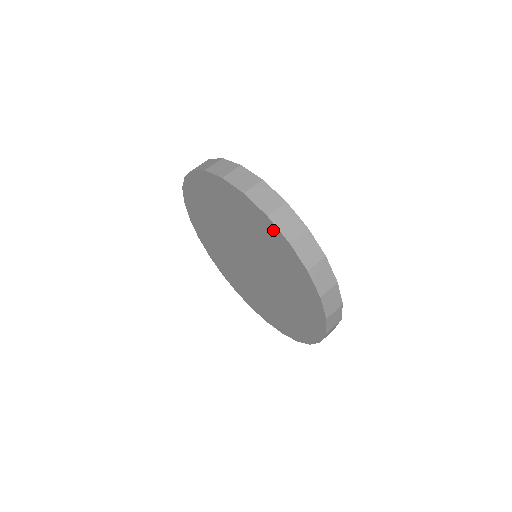
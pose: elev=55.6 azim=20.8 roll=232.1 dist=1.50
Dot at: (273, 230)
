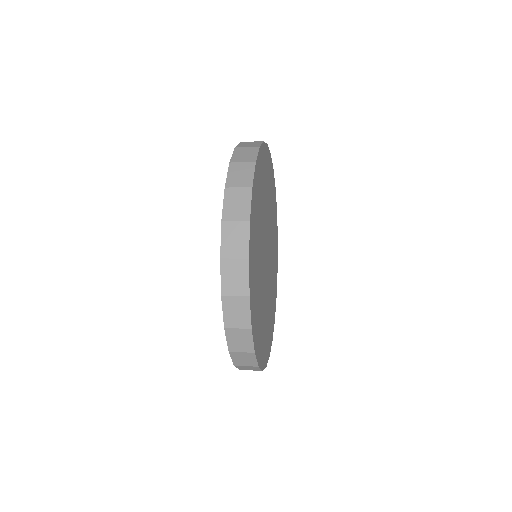
Dot at: occluded
